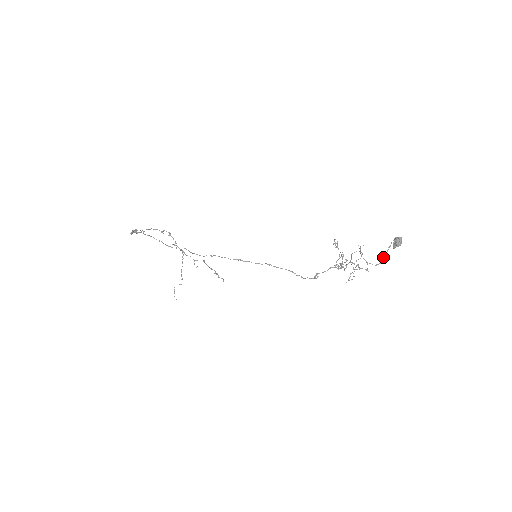
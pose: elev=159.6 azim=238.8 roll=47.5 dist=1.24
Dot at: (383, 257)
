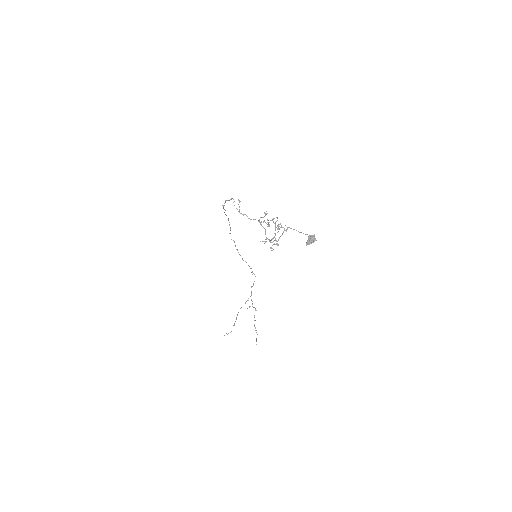
Dot at: occluded
